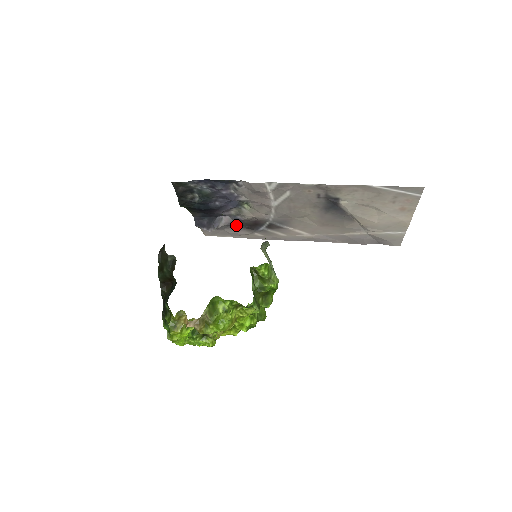
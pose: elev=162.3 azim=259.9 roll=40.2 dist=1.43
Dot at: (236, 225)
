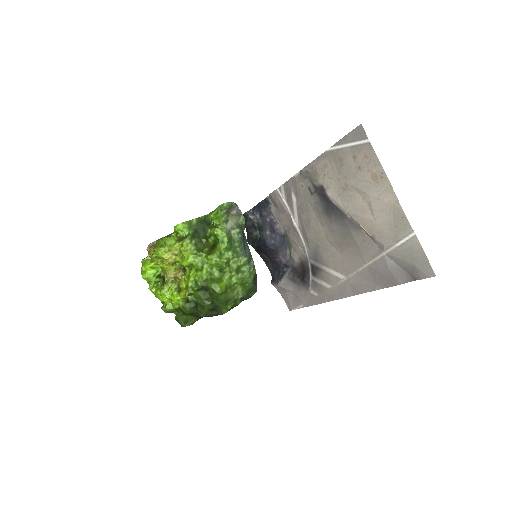
Dot at: (296, 279)
